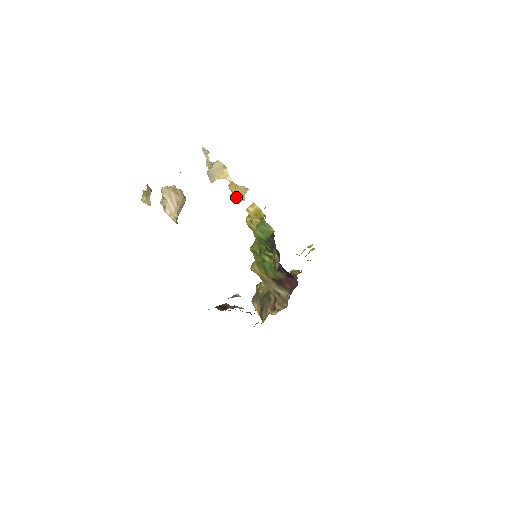
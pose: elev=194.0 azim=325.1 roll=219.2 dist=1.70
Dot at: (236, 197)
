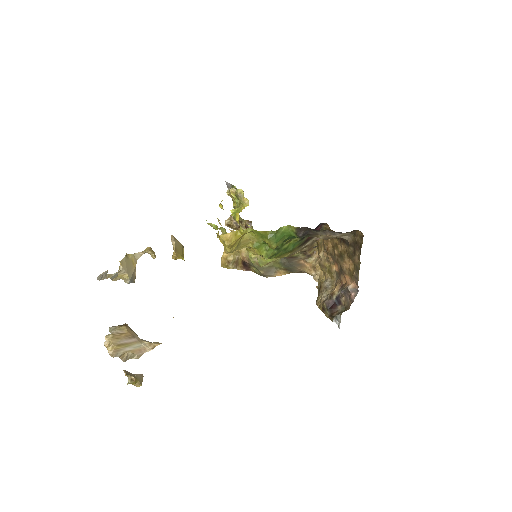
Dot at: (183, 255)
